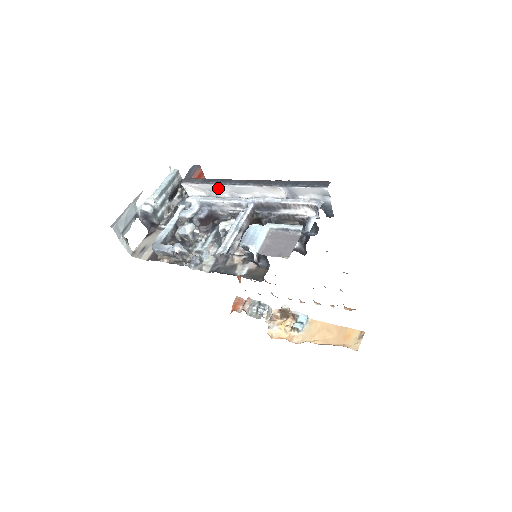
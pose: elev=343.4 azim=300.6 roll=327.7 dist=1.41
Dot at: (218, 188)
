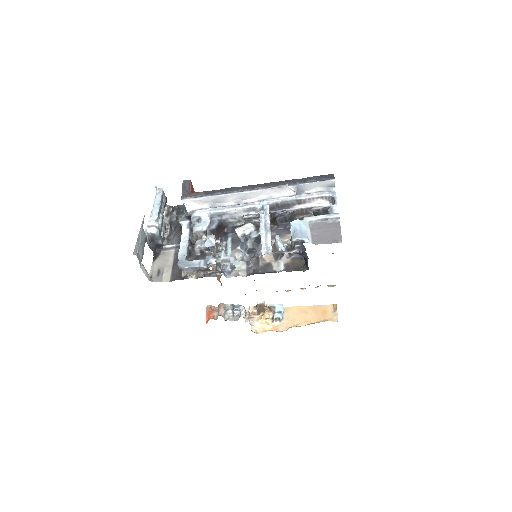
Dot at: (223, 198)
